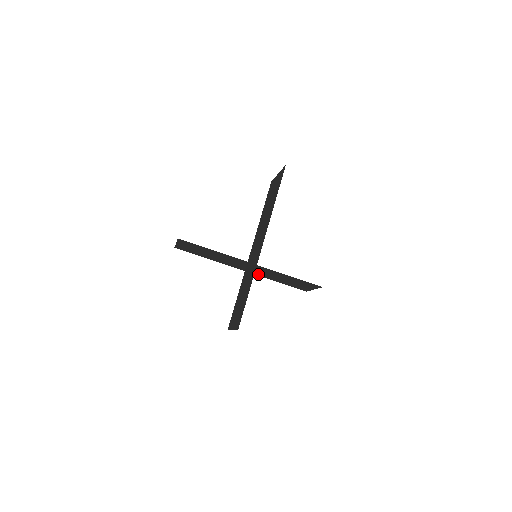
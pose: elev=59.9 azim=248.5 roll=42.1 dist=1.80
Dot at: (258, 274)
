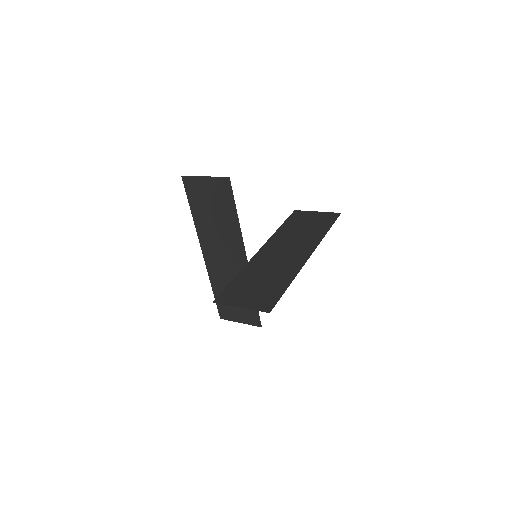
Dot at: (212, 270)
